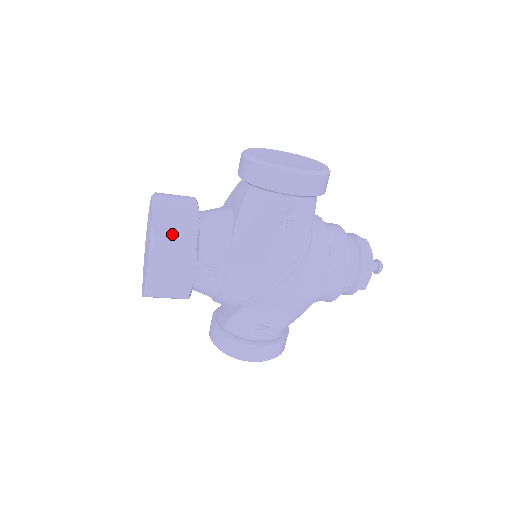
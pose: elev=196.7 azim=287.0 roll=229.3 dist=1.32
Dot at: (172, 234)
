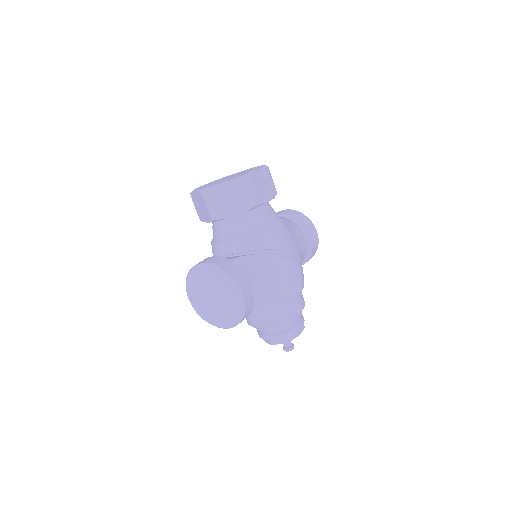
Dot at: occluded
